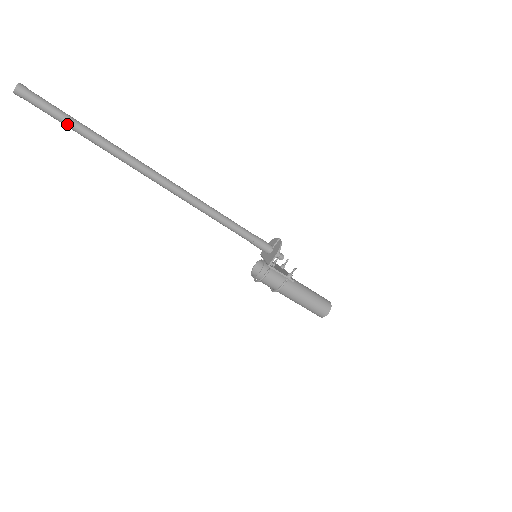
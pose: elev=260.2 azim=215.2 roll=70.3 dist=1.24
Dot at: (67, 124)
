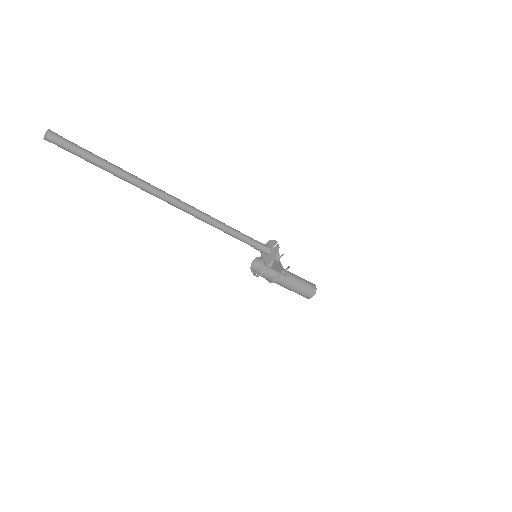
Dot at: (94, 163)
